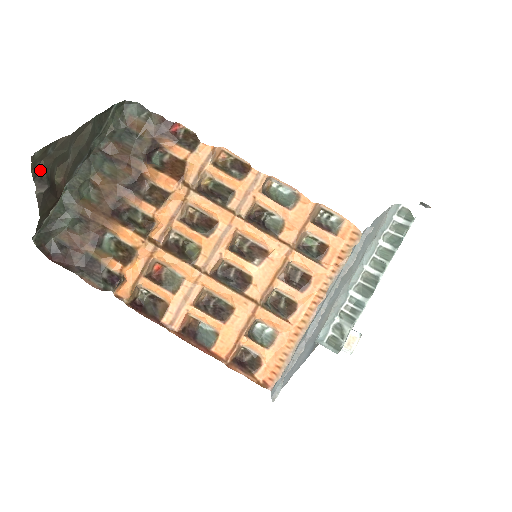
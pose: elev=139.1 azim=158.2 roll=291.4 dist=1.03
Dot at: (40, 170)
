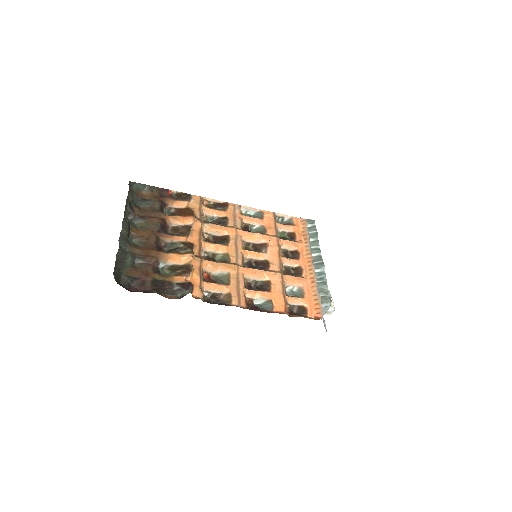
Dot at: (129, 201)
